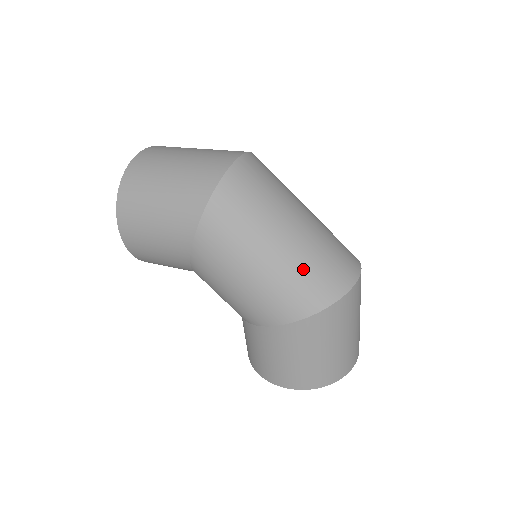
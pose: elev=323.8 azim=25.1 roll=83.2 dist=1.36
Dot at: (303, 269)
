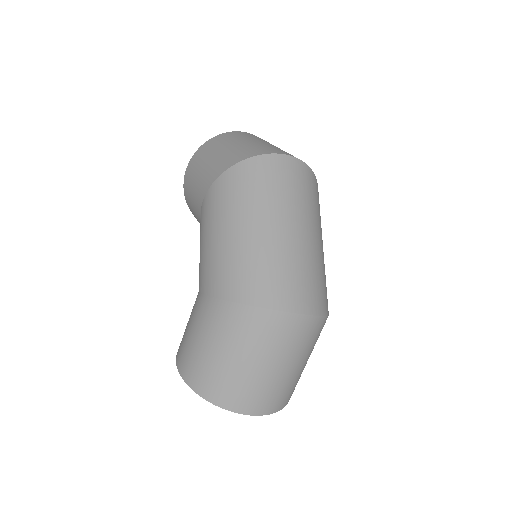
Dot at: (257, 259)
